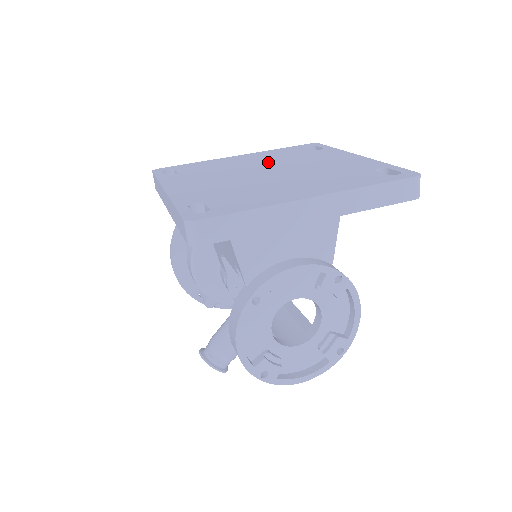
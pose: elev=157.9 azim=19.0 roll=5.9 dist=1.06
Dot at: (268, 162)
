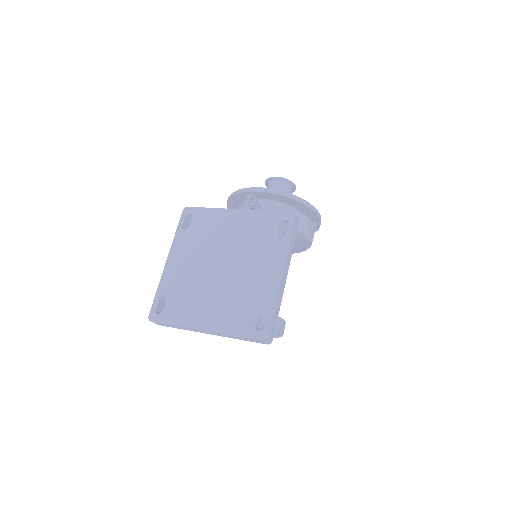
Dot at: (236, 244)
